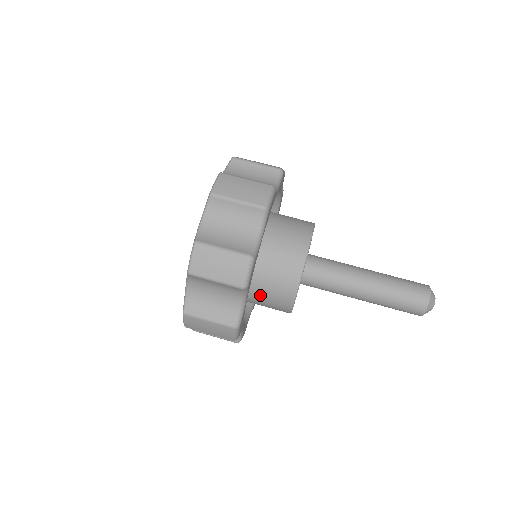
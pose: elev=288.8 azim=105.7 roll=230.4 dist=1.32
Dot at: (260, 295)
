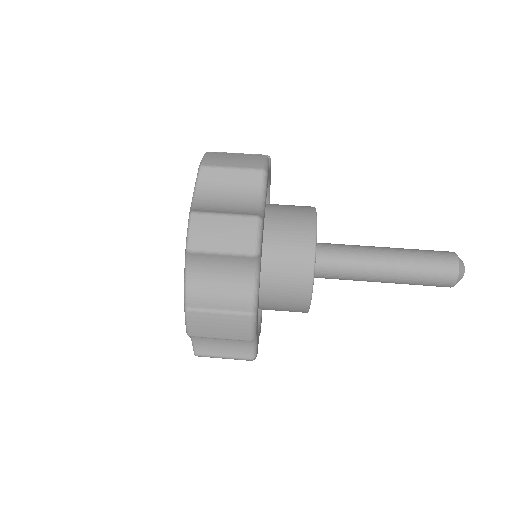
Dot at: (271, 285)
